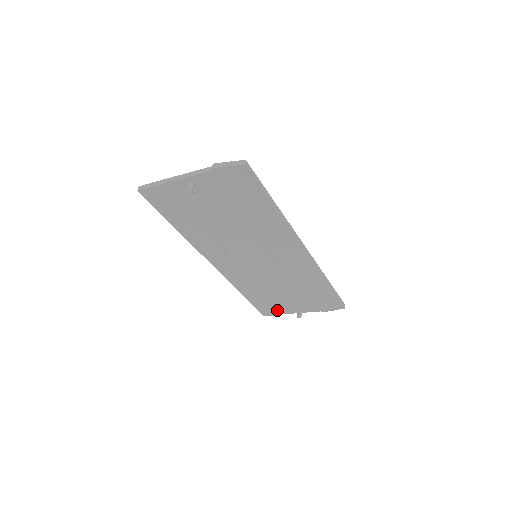
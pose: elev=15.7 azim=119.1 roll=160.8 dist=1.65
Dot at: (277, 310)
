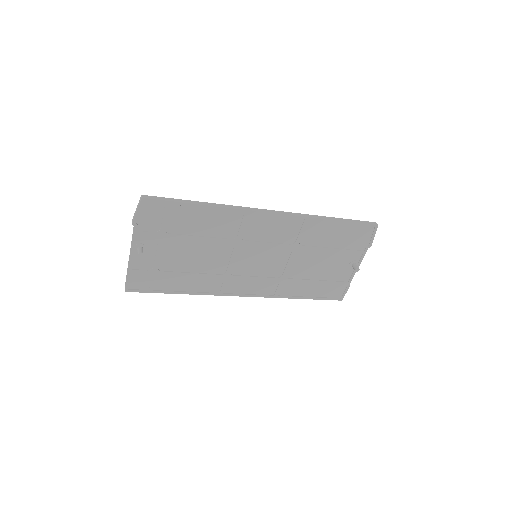
Dot at: (341, 284)
